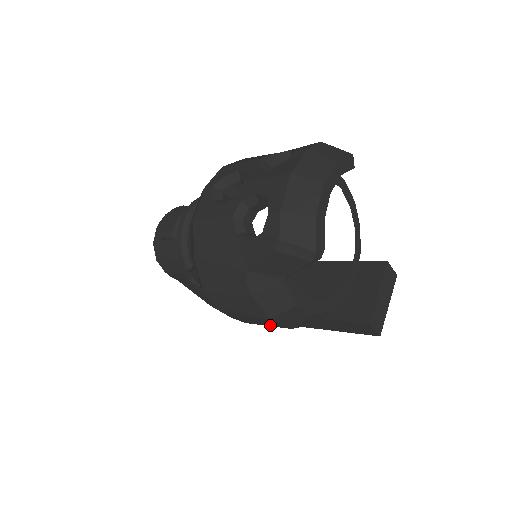
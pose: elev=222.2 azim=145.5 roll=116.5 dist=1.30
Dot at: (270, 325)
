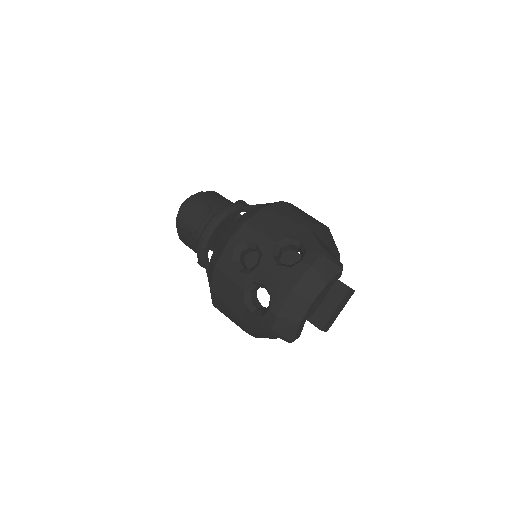
Dot at: occluded
